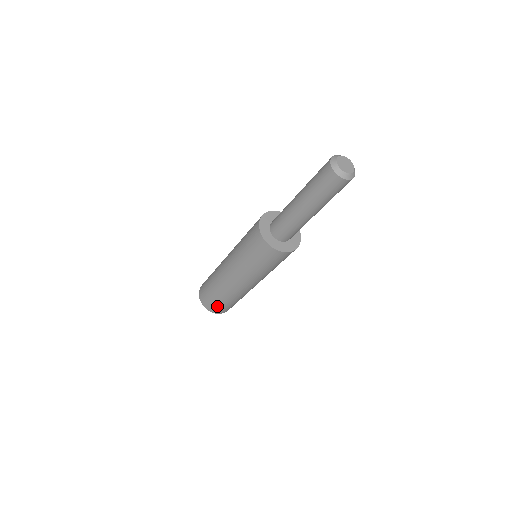
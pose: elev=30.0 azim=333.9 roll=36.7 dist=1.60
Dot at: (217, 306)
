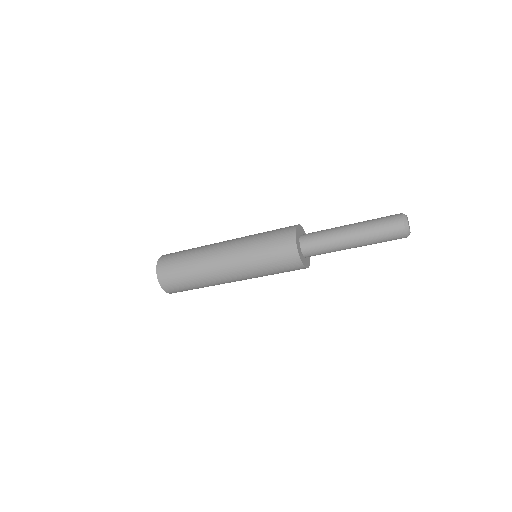
Dot at: occluded
